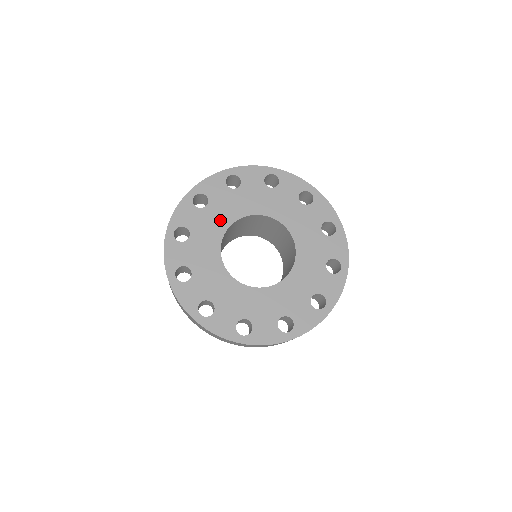
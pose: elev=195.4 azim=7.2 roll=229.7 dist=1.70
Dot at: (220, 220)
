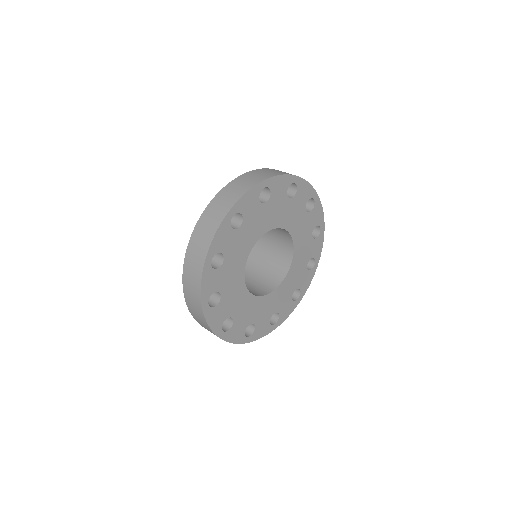
Dot at: (236, 287)
